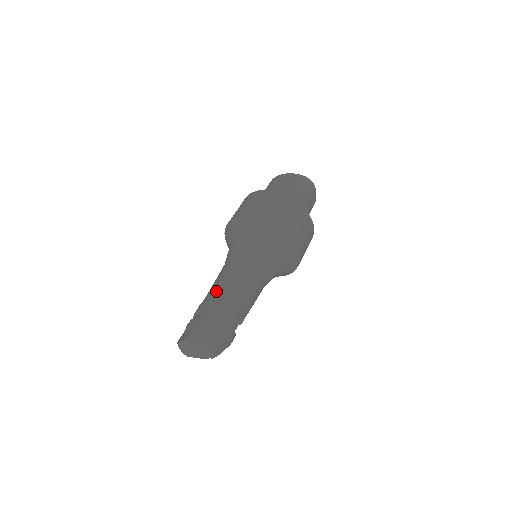
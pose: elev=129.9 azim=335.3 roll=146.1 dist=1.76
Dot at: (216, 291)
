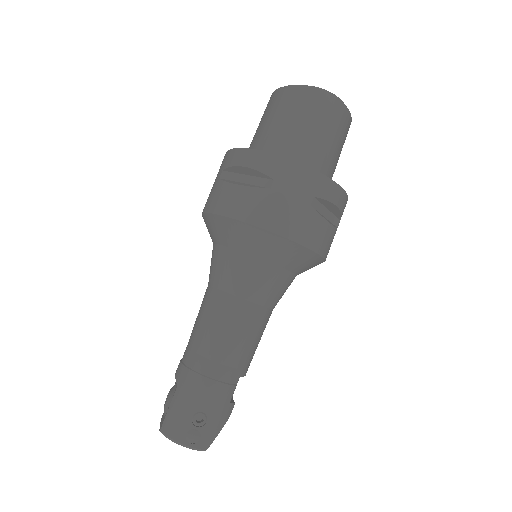
Dot at: (192, 348)
